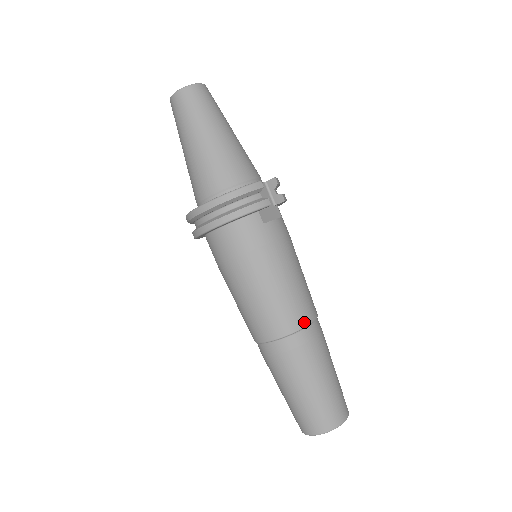
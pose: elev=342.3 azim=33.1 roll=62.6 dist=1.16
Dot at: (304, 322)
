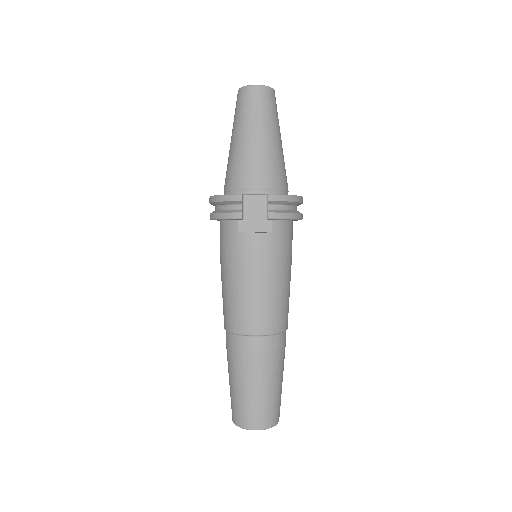
Dot at: (242, 330)
